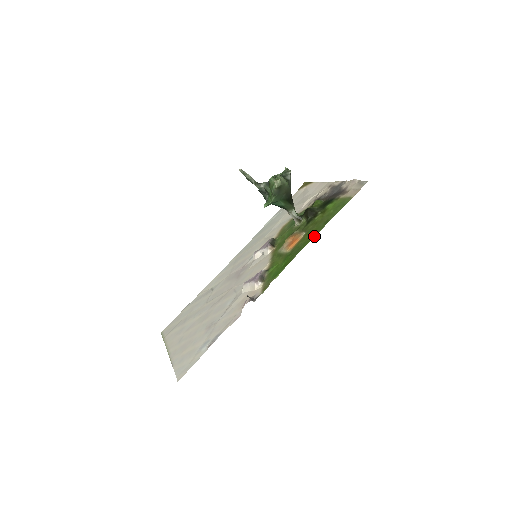
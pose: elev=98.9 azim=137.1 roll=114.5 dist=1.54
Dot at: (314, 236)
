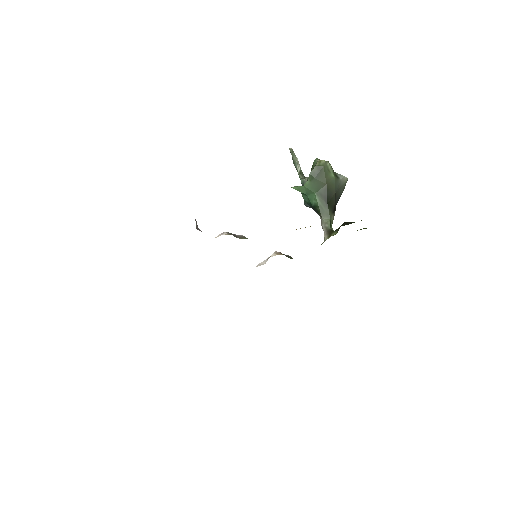
Dot at: occluded
